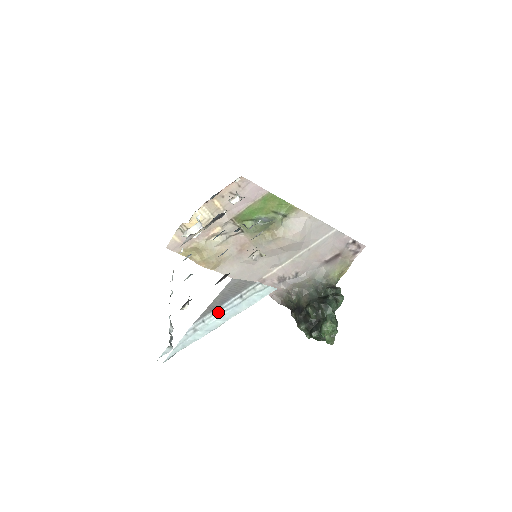
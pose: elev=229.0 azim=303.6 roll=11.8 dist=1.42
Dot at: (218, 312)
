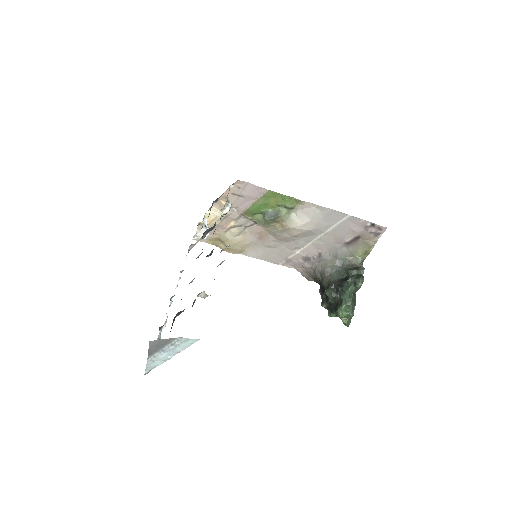
Dot at: (162, 352)
